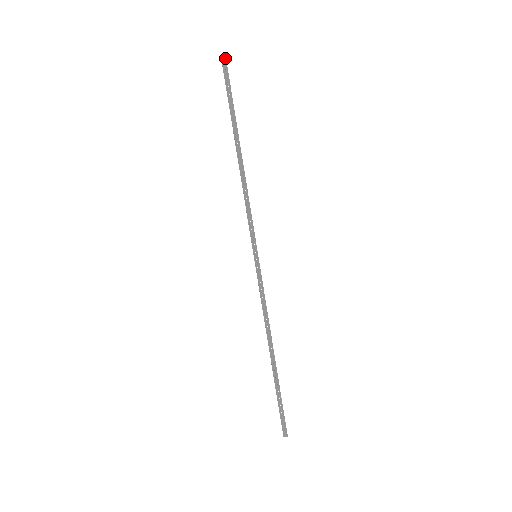
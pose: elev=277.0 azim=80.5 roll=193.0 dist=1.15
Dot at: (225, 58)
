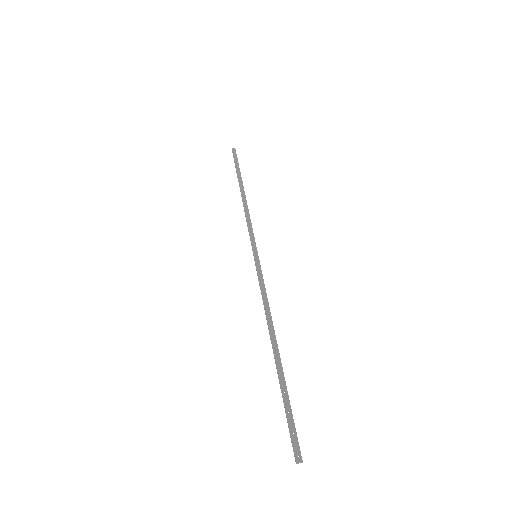
Dot at: occluded
